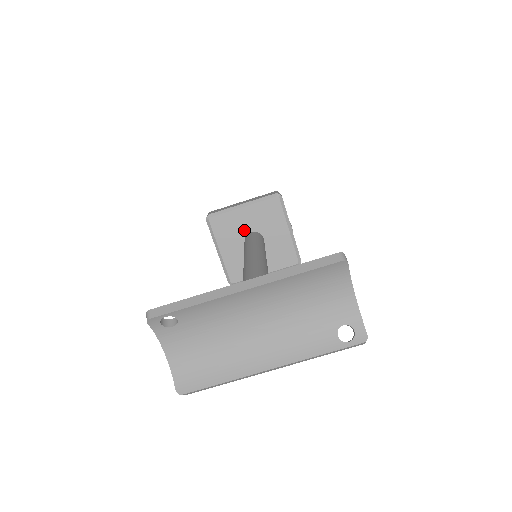
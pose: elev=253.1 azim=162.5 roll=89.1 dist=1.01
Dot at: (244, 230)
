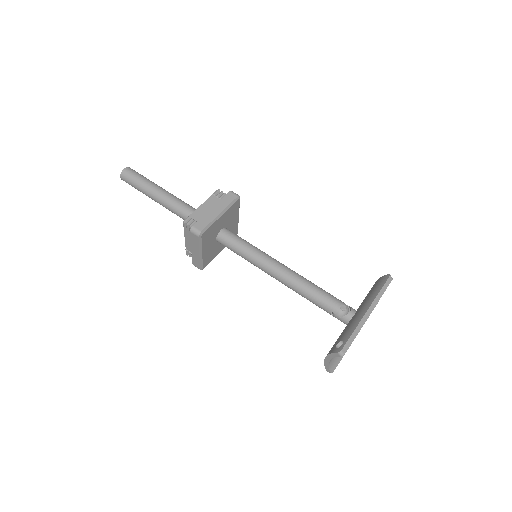
Dot at: (218, 231)
